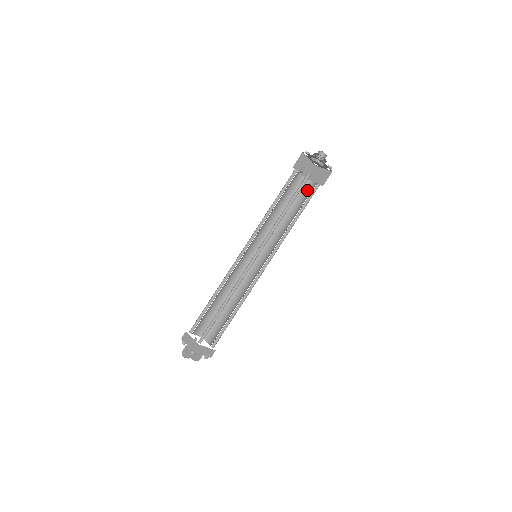
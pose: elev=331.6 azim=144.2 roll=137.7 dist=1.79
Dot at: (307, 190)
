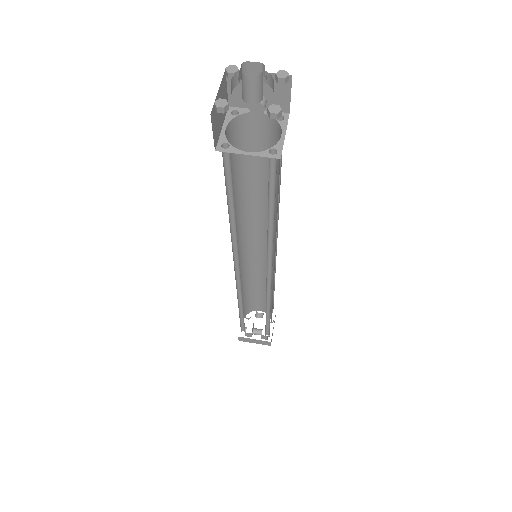
Dot at: occluded
